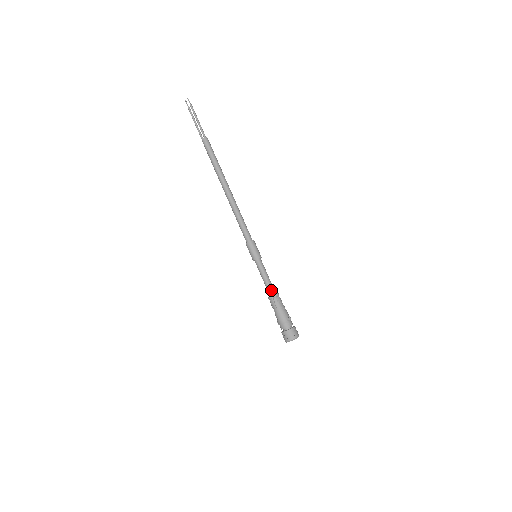
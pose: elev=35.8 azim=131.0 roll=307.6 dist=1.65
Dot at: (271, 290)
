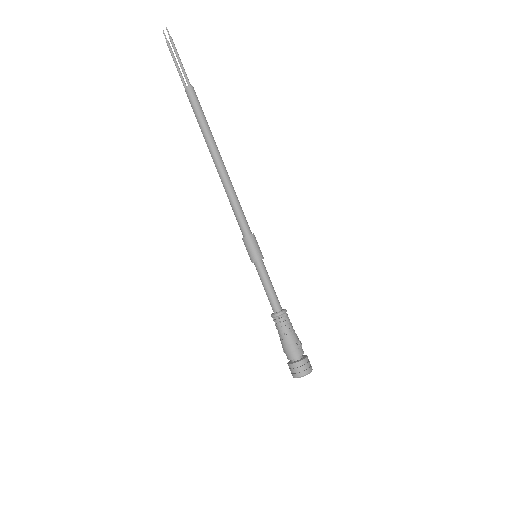
Dot at: (276, 305)
